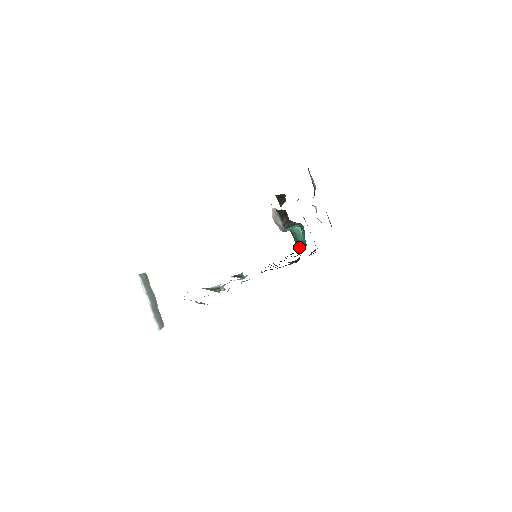
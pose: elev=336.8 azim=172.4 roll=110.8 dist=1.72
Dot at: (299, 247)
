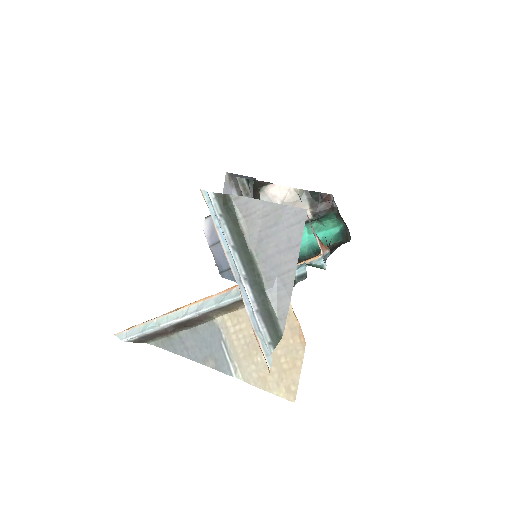
Dot at: occluded
